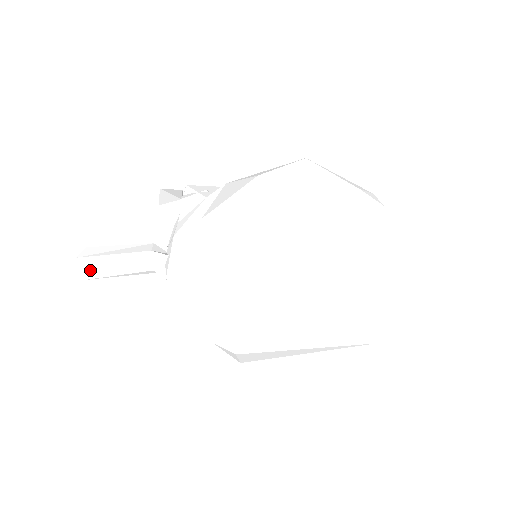
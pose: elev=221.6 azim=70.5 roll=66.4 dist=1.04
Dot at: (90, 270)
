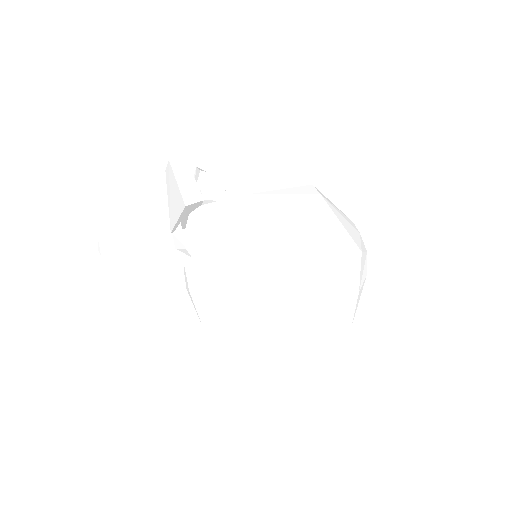
Dot at: (110, 250)
